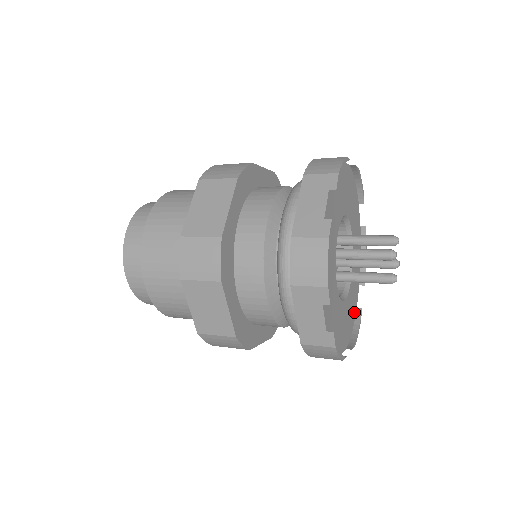
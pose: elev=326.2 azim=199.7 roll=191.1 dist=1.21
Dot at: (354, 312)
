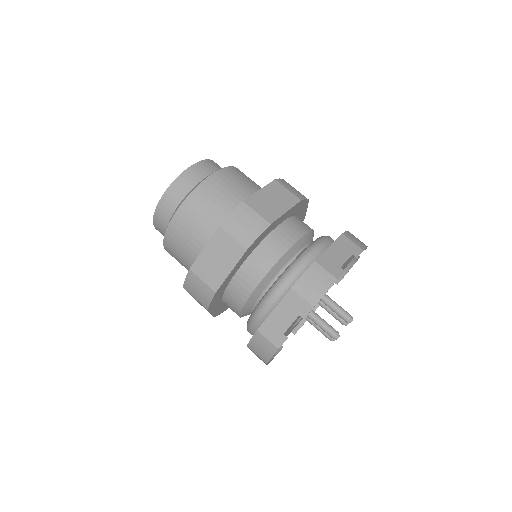
Dot at: occluded
